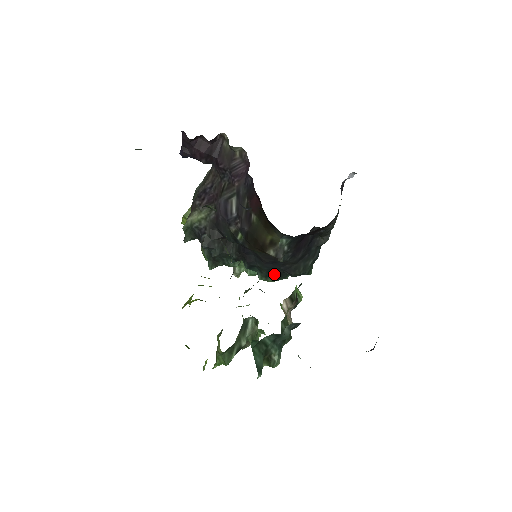
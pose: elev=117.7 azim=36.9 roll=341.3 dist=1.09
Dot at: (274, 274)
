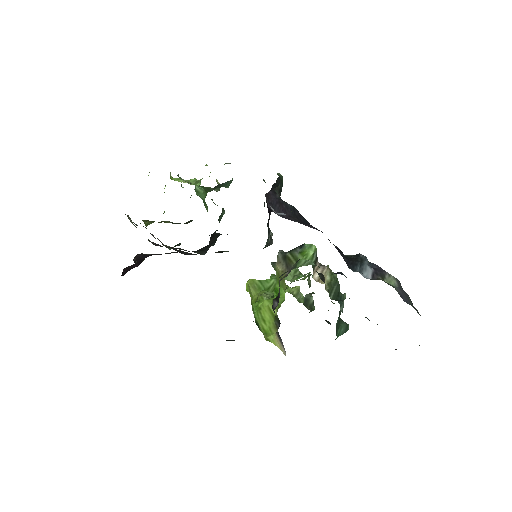
Dot at: occluded
